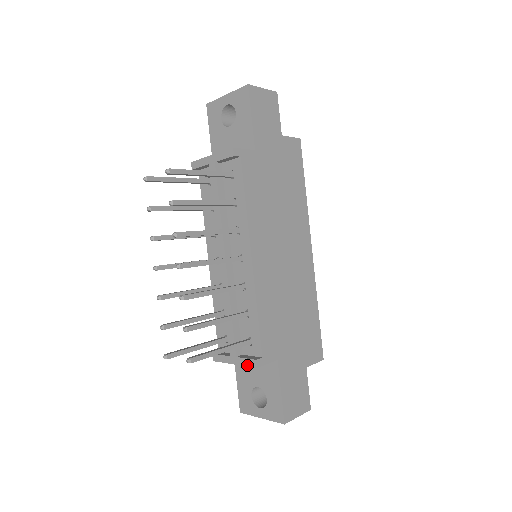
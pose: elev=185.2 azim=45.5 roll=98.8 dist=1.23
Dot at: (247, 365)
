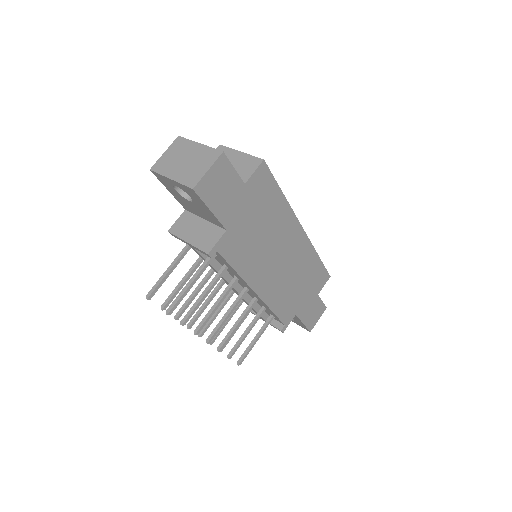
Dot at: occluded
